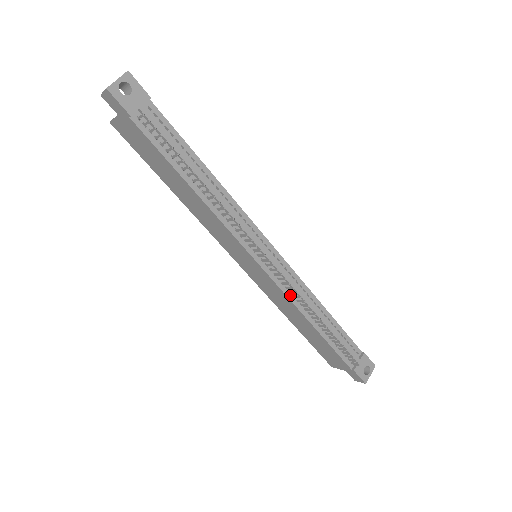
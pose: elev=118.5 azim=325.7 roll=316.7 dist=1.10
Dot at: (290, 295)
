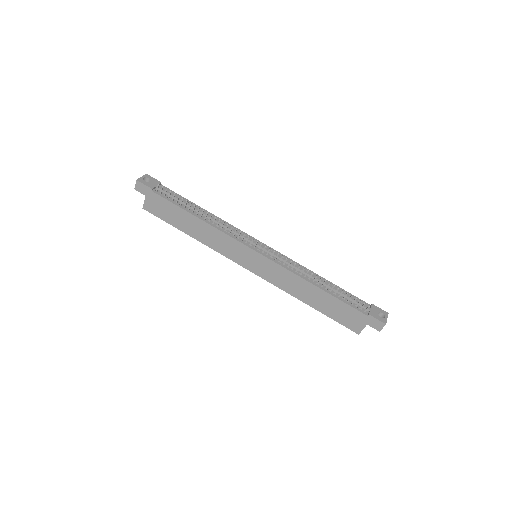
Dot at: (289, 268)
